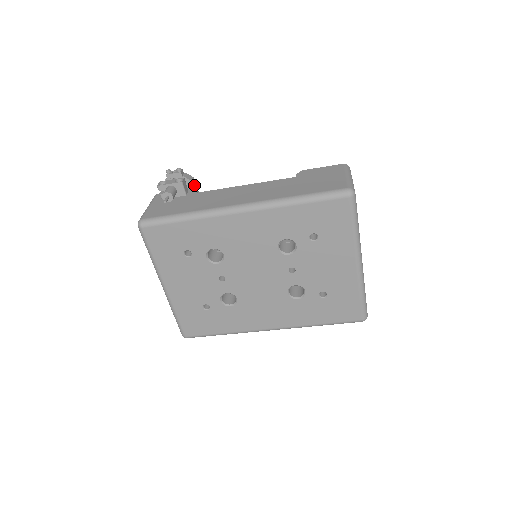
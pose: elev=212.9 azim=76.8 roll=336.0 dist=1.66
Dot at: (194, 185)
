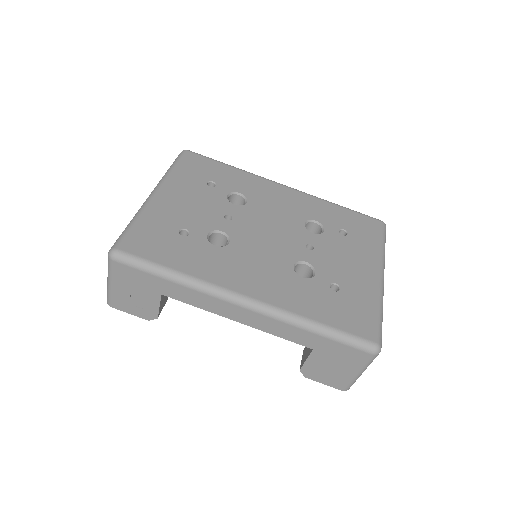
Dot at: occluded
